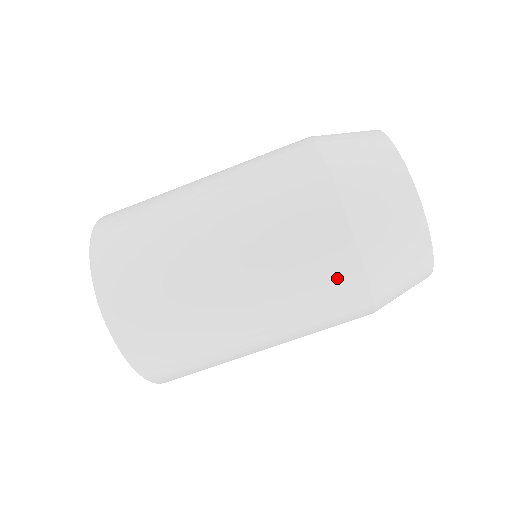
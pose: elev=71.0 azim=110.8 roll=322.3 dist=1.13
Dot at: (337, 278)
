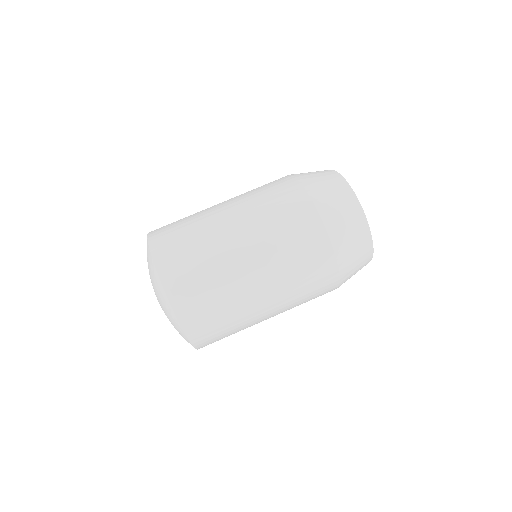
Dot at: (322, 273)
